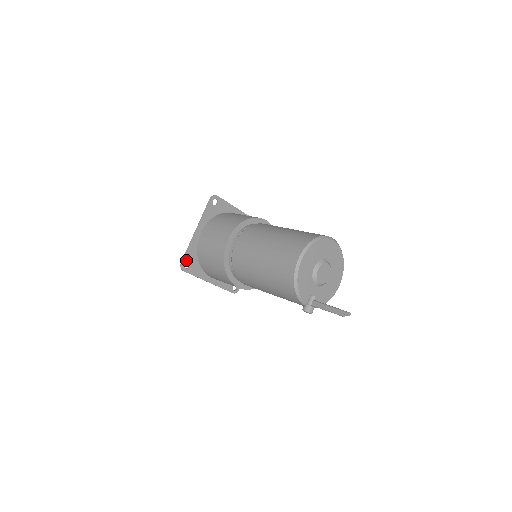
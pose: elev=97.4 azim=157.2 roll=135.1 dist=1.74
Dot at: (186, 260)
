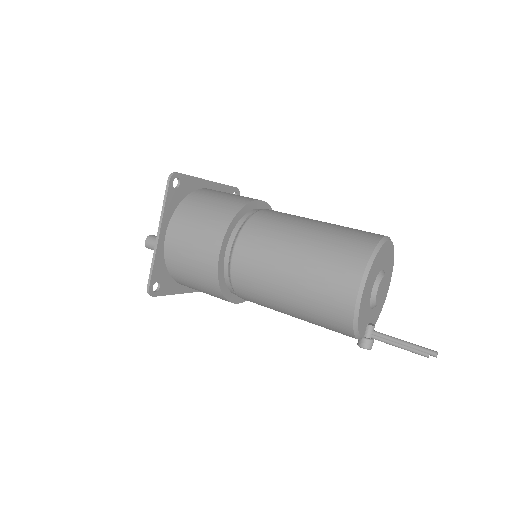
Dot at: (153, 281)
